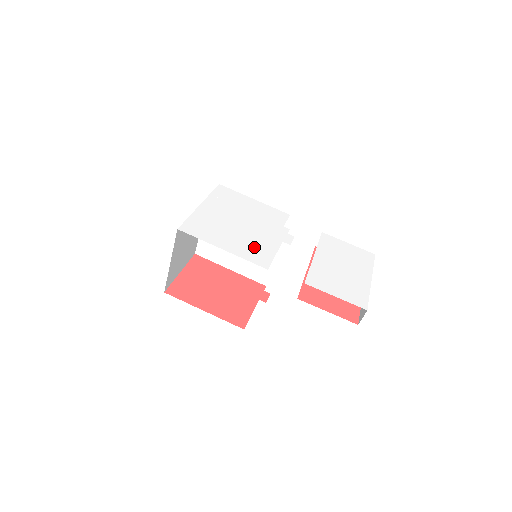
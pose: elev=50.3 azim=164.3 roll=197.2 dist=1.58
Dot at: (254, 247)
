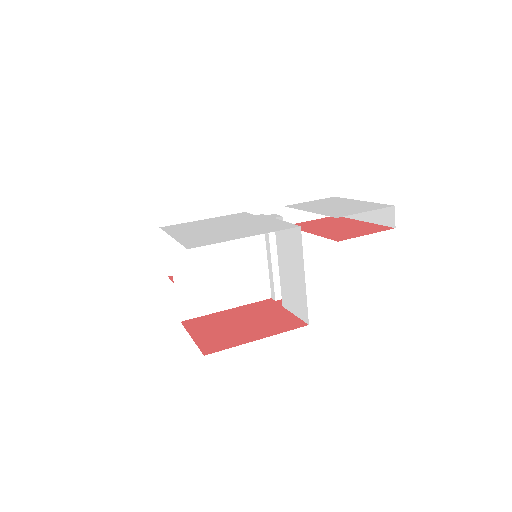
Dot at: (264, 227)
